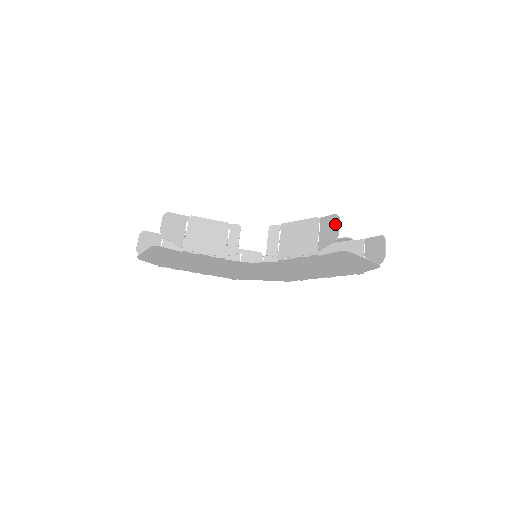
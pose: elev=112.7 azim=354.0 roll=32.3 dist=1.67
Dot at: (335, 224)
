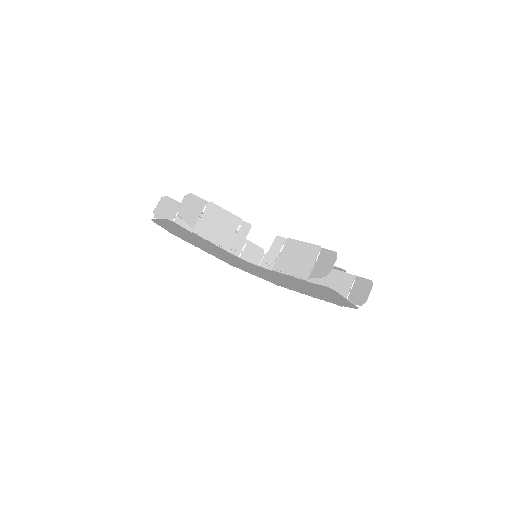
Dot at: (331, 261)
